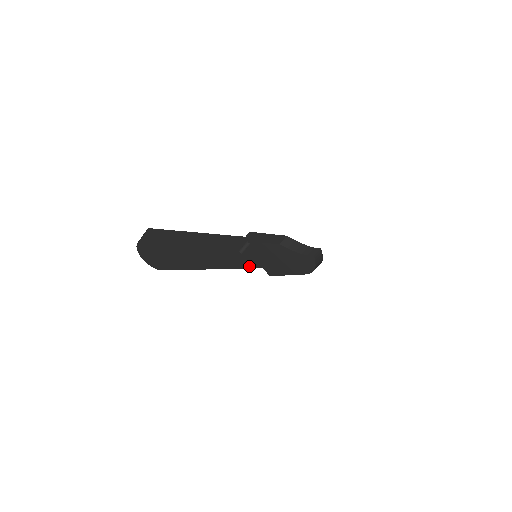
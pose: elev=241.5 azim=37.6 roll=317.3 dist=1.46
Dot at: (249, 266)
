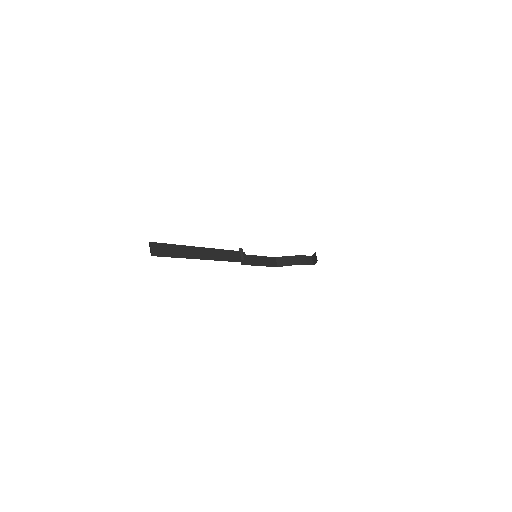
Dot at: occluded
